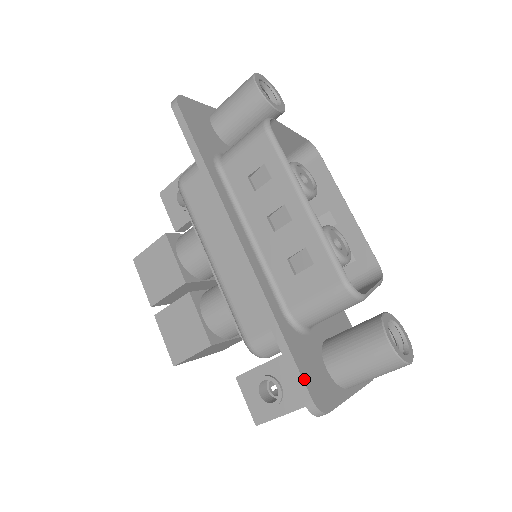
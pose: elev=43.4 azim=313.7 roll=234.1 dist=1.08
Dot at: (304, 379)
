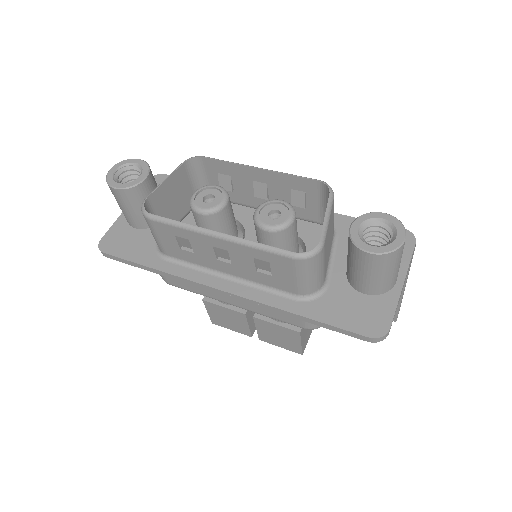
Dot at: (350, 330)
